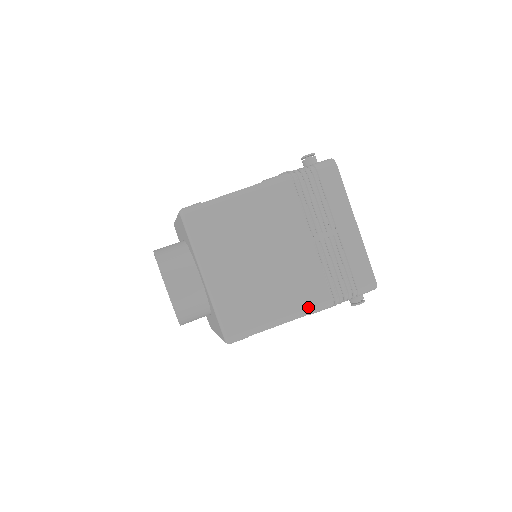
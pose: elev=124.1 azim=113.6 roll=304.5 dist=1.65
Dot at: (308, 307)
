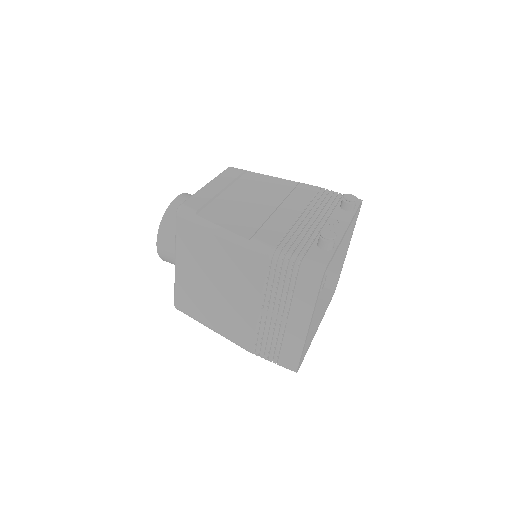
Dot at: (233, 340)
